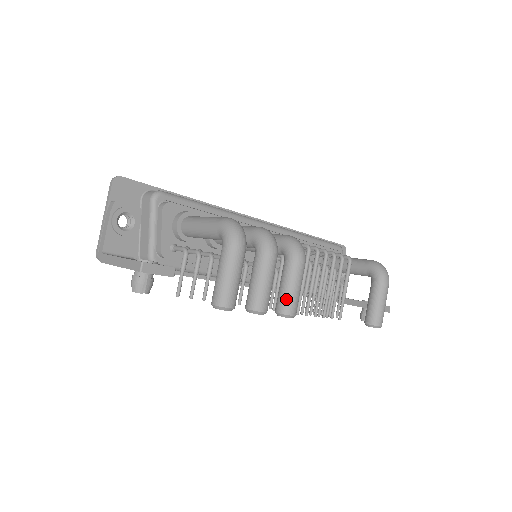
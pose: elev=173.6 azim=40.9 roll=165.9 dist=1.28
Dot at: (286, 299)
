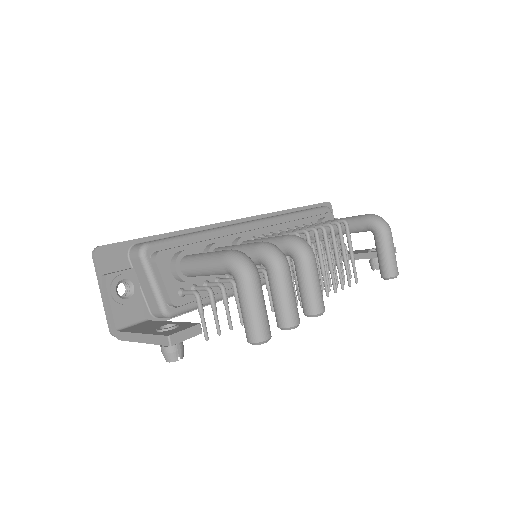
Dot at: (311, 300)
